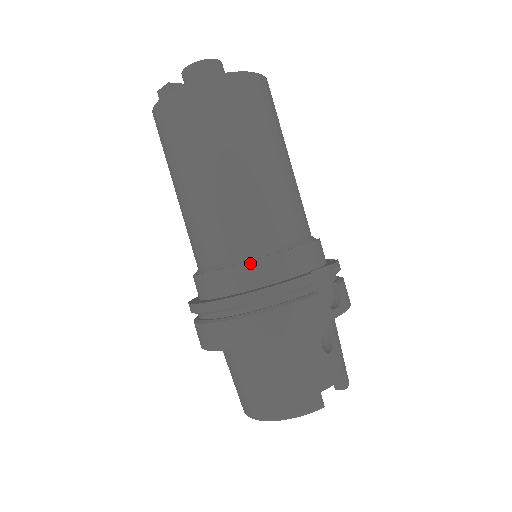
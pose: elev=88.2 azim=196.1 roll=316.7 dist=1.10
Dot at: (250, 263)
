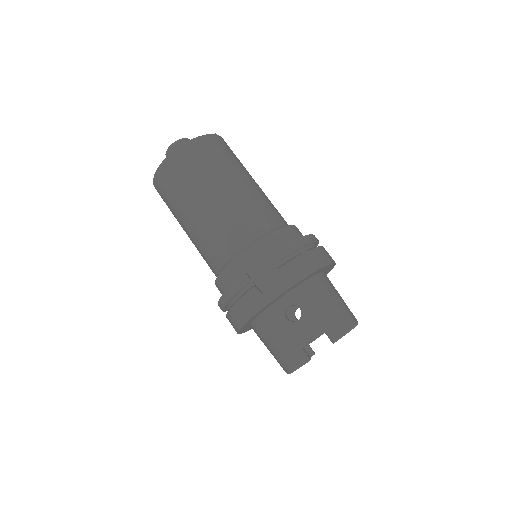
Dot at: (218, 278)
